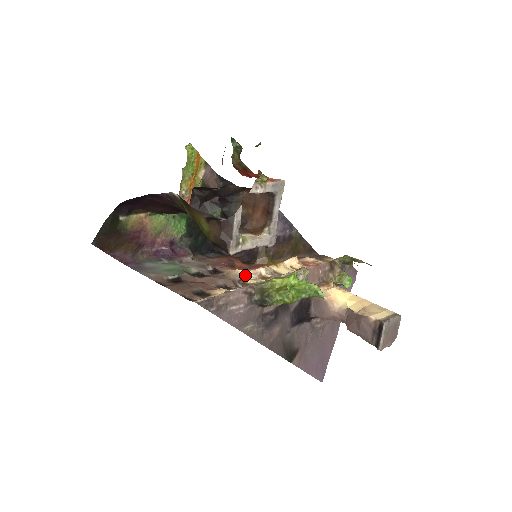
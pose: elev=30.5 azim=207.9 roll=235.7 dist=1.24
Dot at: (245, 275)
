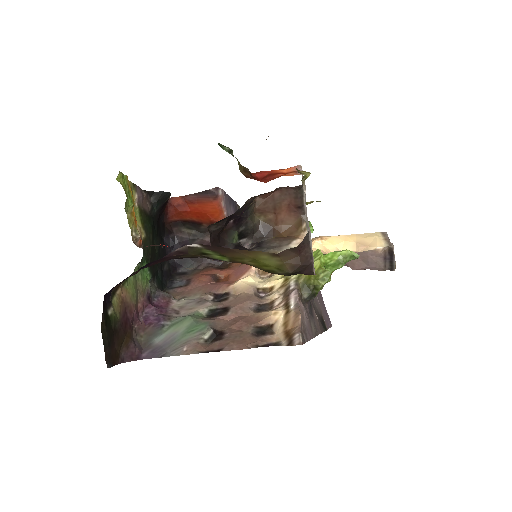
Dot at: (254, 281)
